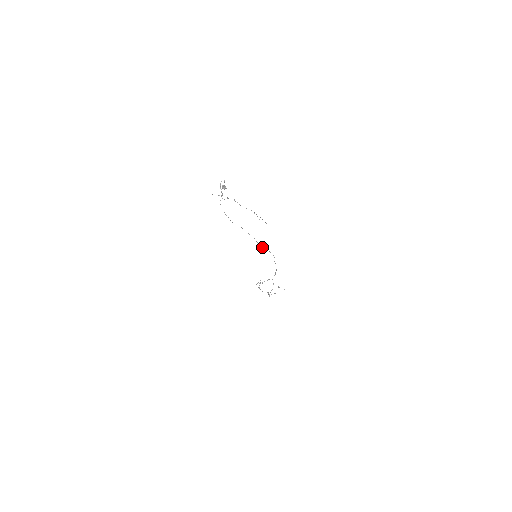
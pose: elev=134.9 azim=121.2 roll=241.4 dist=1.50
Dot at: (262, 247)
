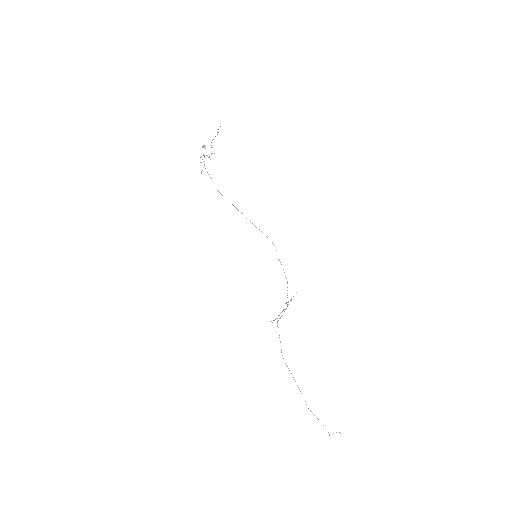
Dot at: occluded
